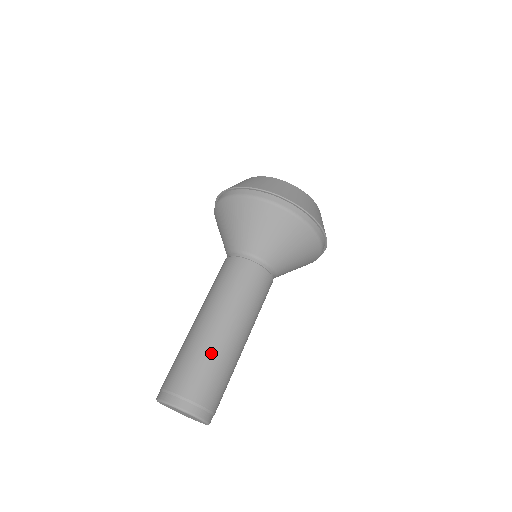
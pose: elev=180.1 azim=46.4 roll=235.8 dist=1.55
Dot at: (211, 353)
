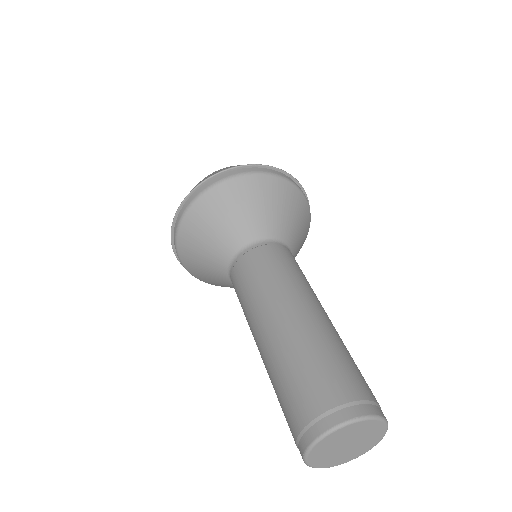
Dot at: (302, 347)
